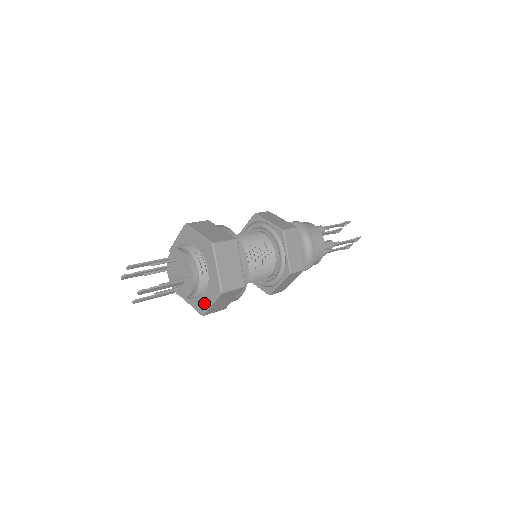
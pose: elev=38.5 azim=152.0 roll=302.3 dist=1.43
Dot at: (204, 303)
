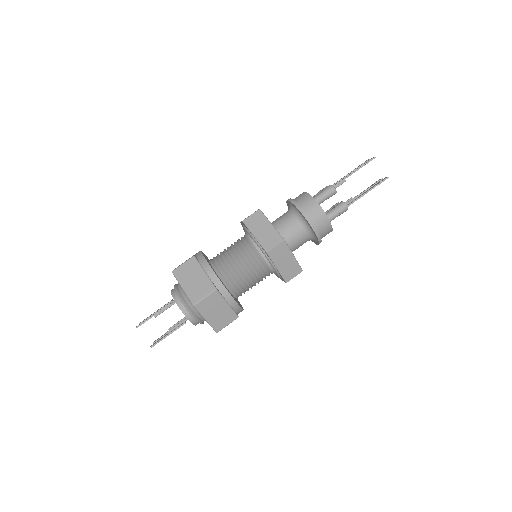
Dot at: occluded
